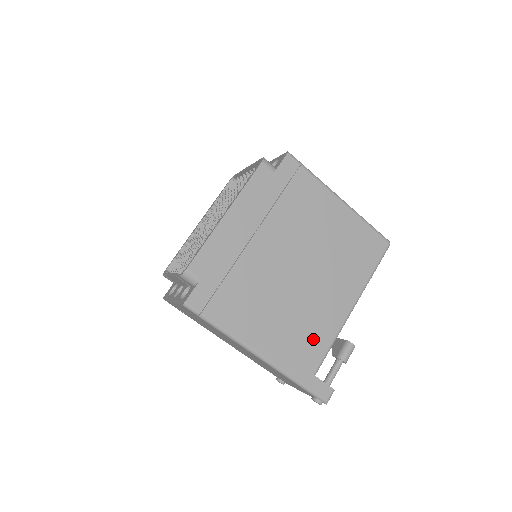
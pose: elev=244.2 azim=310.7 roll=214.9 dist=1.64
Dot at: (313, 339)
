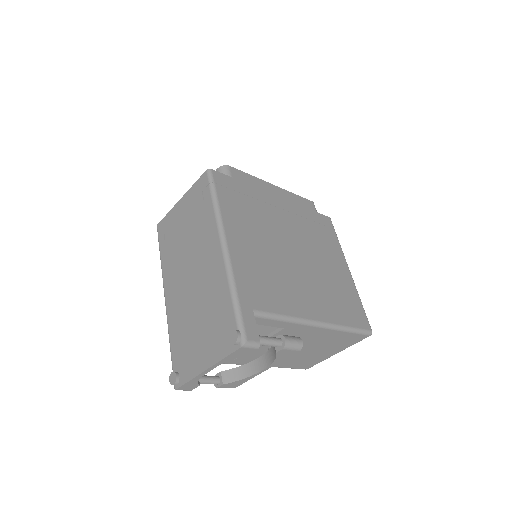
Dot at: (273, 293)
